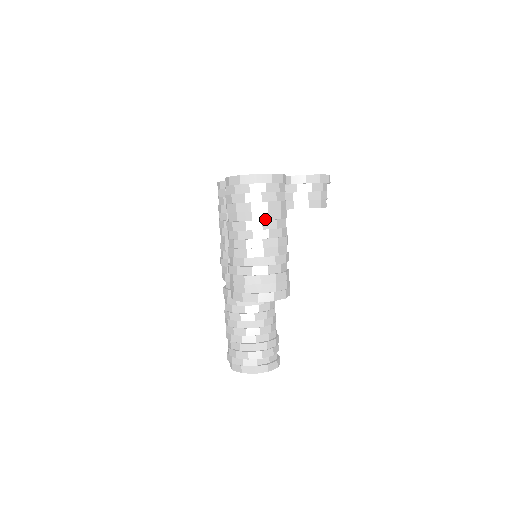
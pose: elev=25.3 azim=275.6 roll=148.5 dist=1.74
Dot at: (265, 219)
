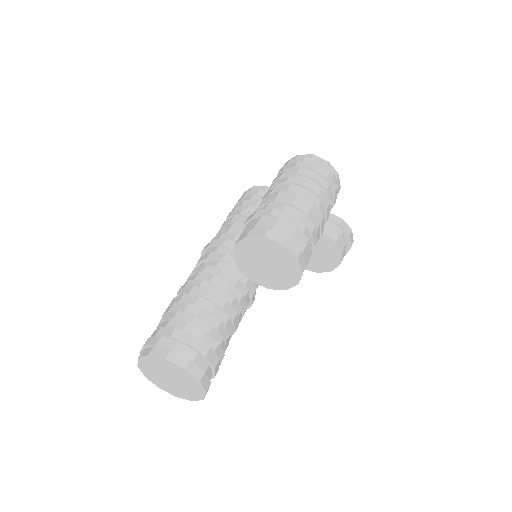
Dot at: occluded
